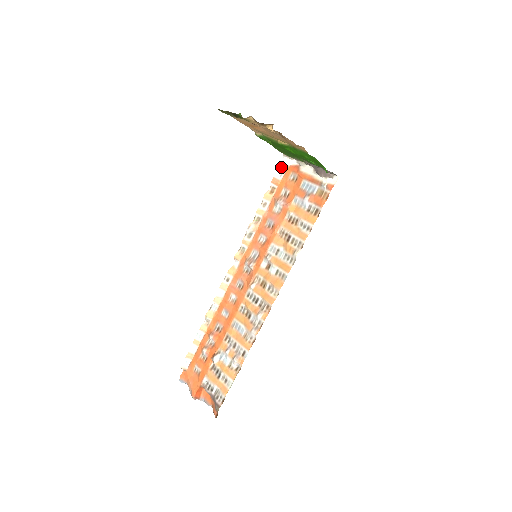
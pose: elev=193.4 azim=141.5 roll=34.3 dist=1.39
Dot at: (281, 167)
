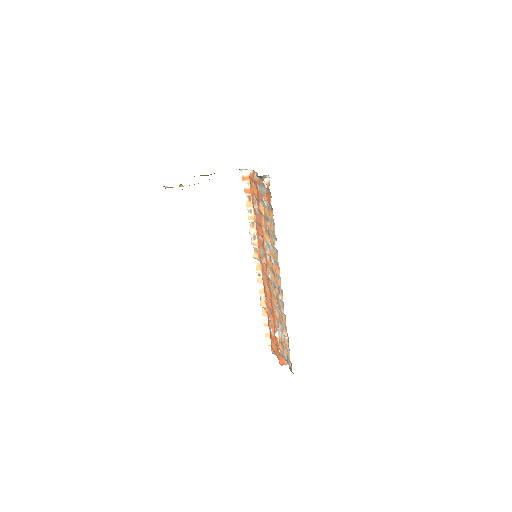
Dot at: (244, 179)
